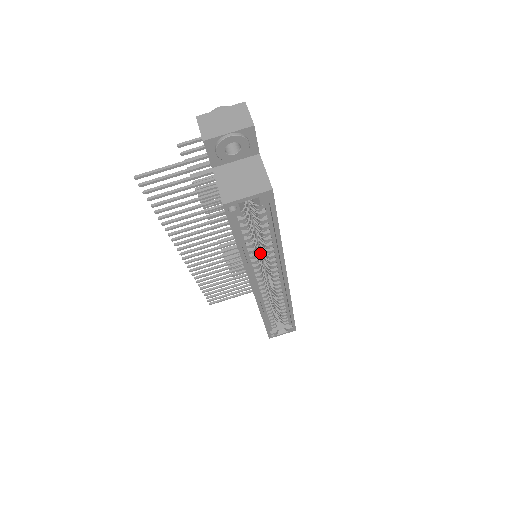
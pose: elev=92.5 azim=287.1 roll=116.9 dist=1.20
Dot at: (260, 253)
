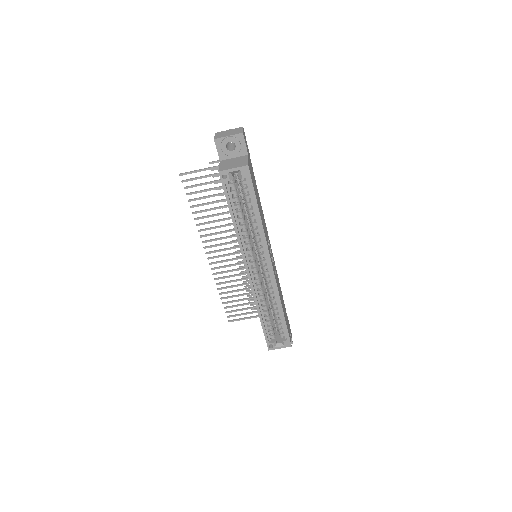
Dot at: occluded
